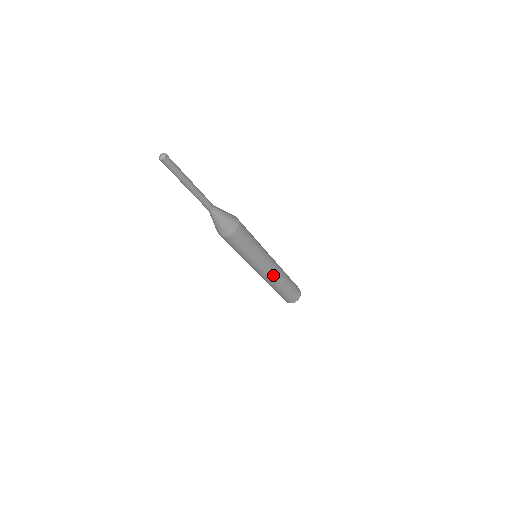
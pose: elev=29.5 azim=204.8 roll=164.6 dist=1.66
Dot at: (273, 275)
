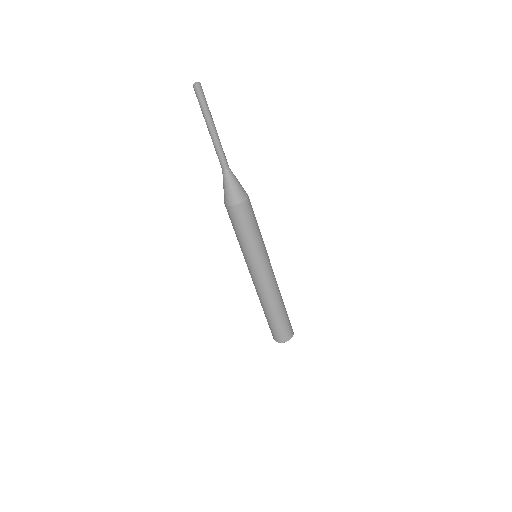
Dot at: (265, 287)
